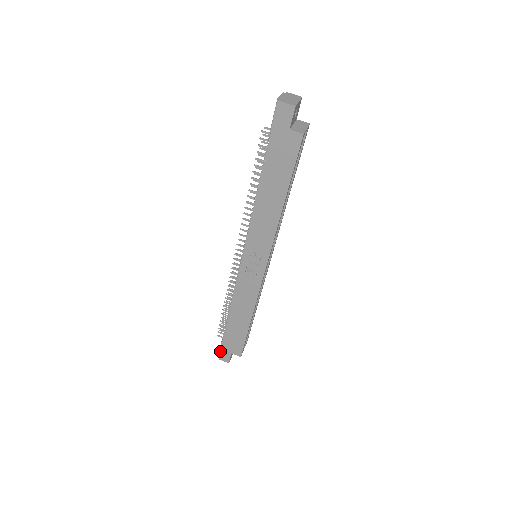
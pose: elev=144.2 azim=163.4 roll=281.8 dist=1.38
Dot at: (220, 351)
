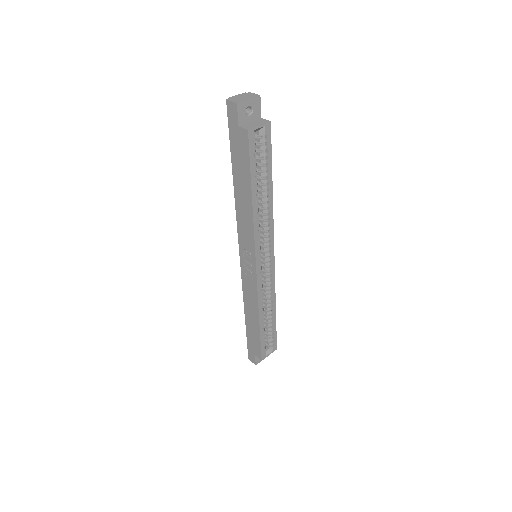
Dot at: (248, 350)
